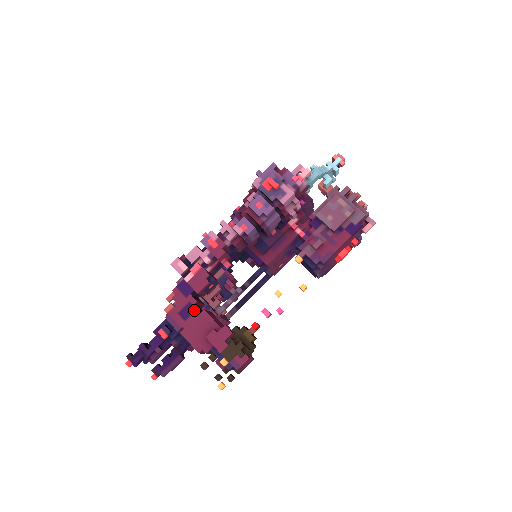
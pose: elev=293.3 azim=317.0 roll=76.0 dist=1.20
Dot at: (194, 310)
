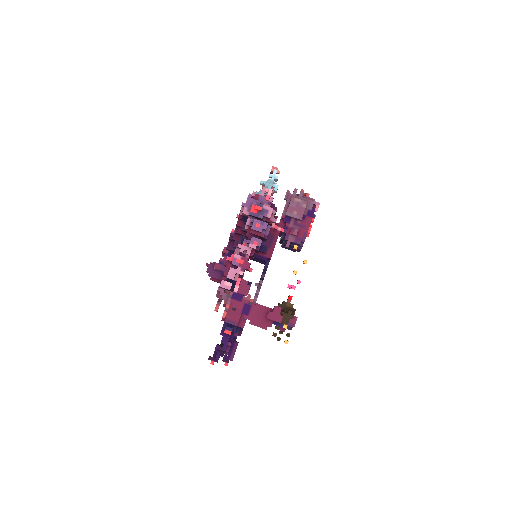
Dot at: (250, 307)
